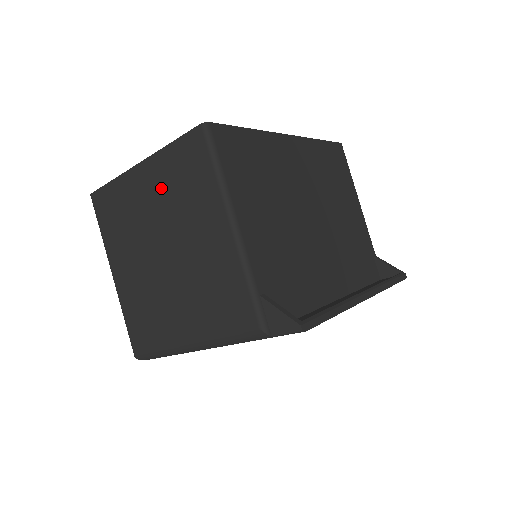
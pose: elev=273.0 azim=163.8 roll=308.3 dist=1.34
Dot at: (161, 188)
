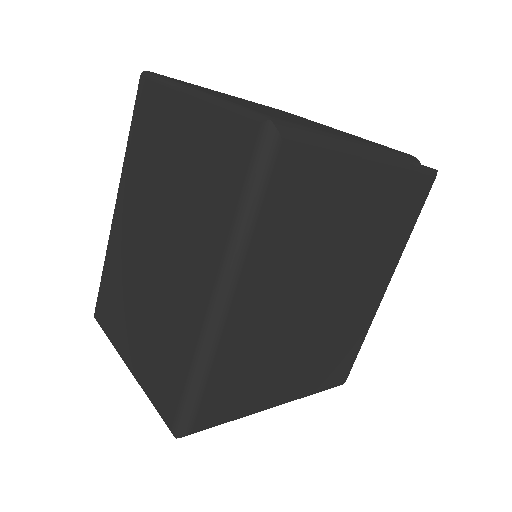
Dot at: (258, 104)
